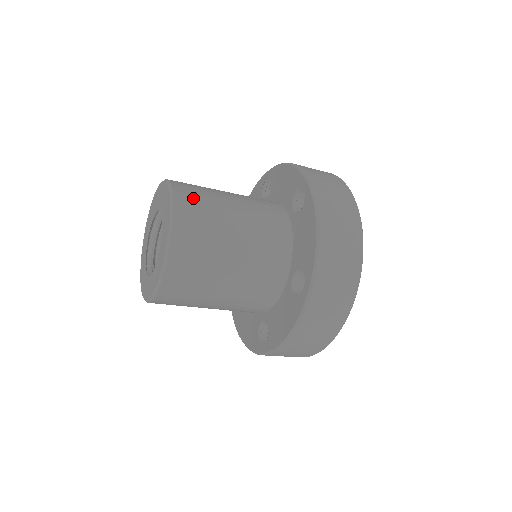
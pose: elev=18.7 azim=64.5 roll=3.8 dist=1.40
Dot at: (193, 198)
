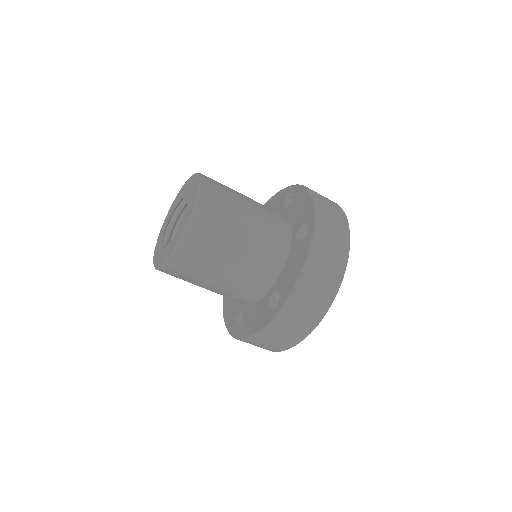
Dot at: (215, 204)
